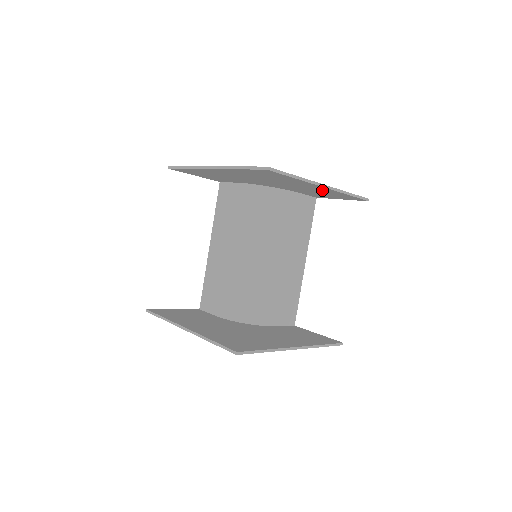
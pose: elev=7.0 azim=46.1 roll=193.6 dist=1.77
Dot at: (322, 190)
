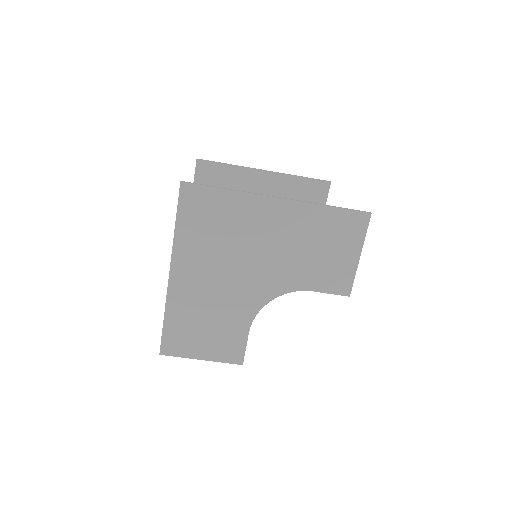
Dot at: (278, 188)
